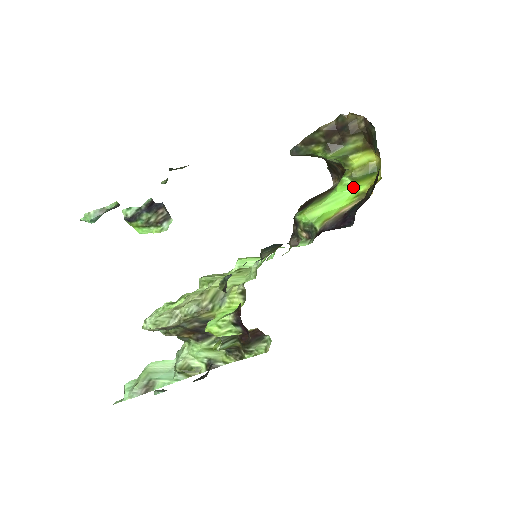
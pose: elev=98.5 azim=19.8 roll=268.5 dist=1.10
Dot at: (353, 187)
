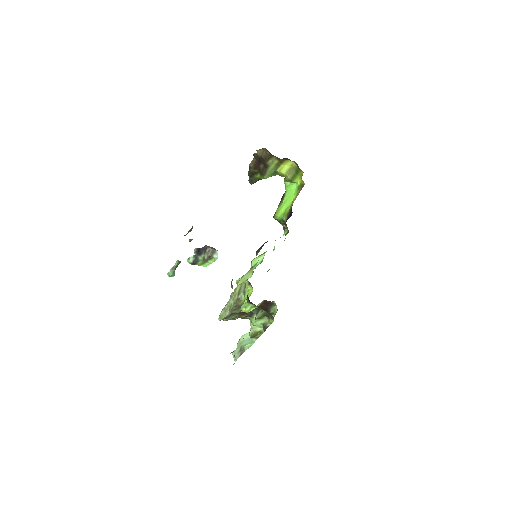
Dot at: (294, 184)
